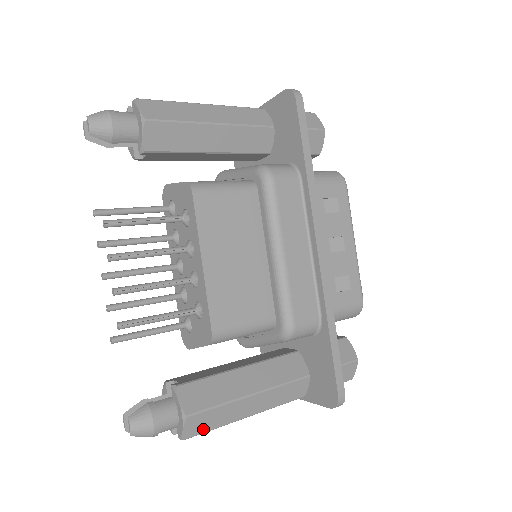
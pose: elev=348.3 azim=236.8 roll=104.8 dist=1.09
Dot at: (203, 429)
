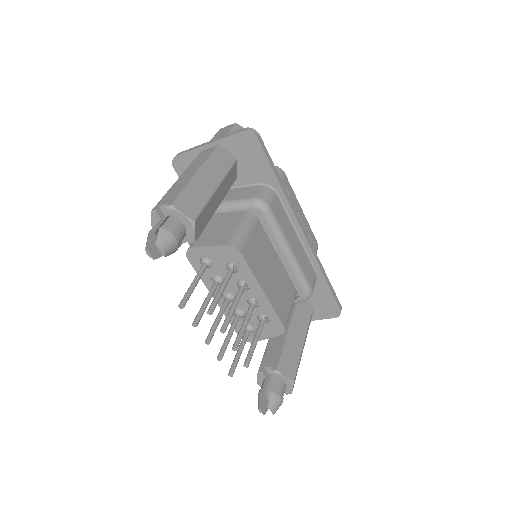
Dot at: occluded
